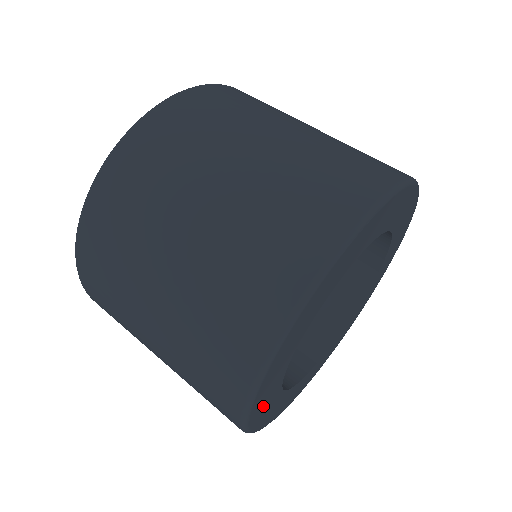
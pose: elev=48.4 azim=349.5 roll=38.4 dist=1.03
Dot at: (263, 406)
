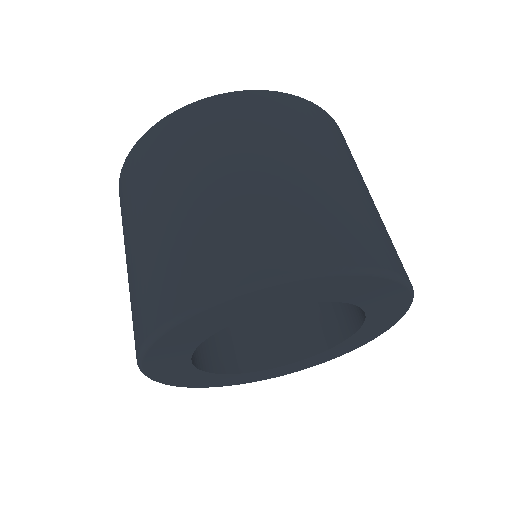
Dot at: (183, 379)
